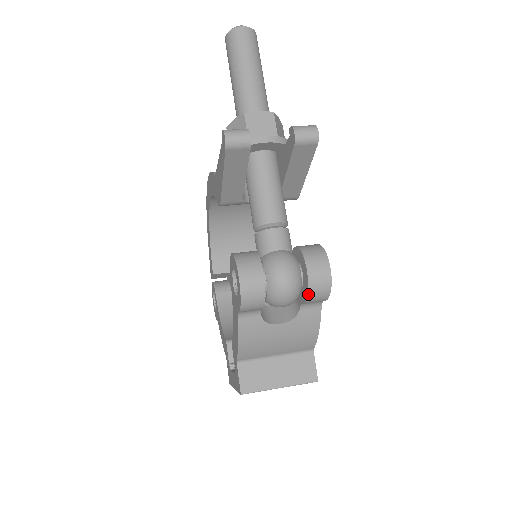
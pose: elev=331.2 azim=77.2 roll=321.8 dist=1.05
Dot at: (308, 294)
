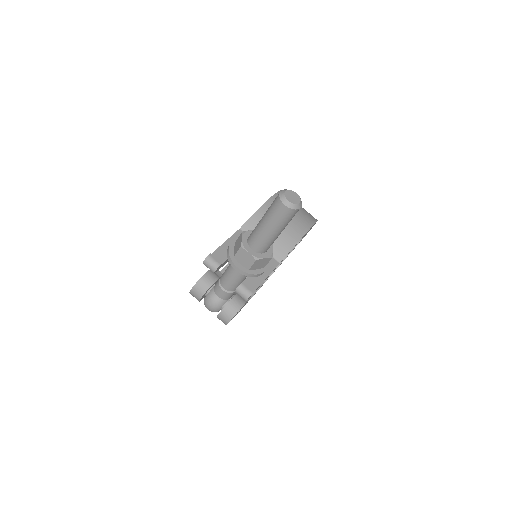
Dot at: occluded
